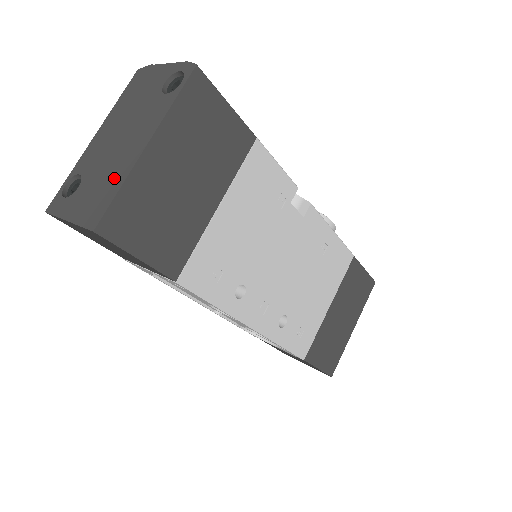
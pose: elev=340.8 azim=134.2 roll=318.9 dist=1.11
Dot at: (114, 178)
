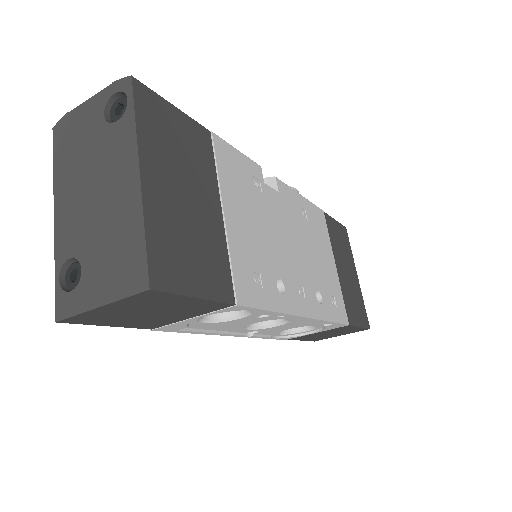
Dot at: (126, 228)
